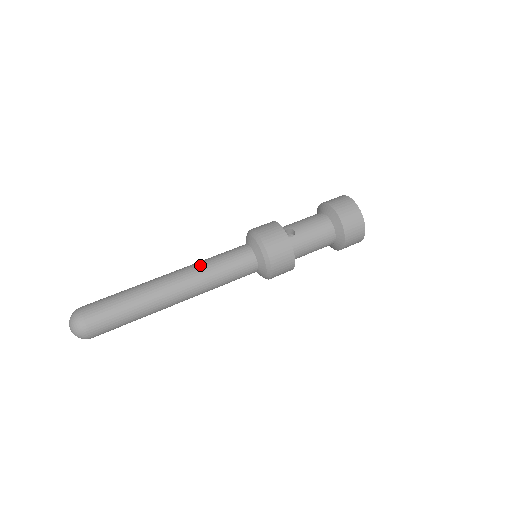
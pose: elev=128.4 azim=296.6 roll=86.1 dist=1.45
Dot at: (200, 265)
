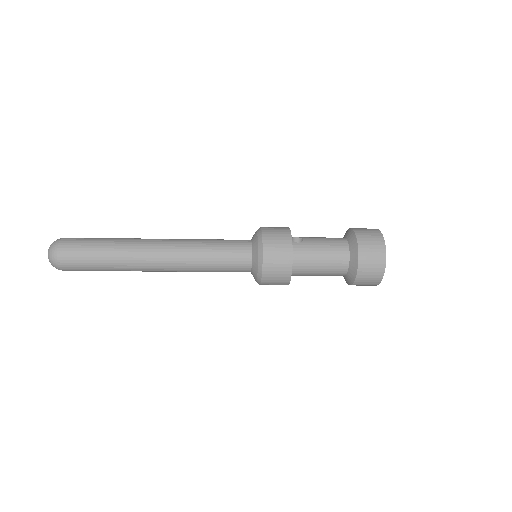
Dot at: (193, 239)
